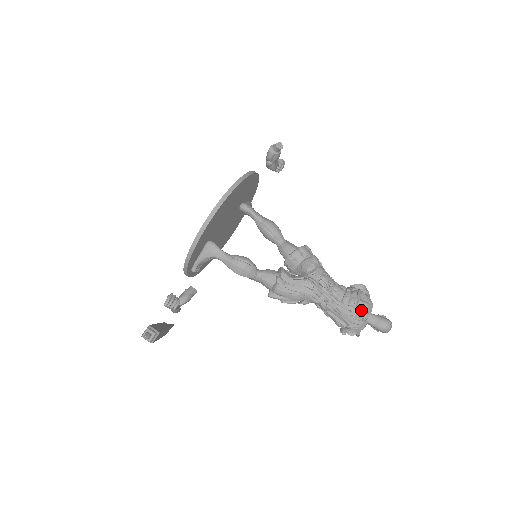
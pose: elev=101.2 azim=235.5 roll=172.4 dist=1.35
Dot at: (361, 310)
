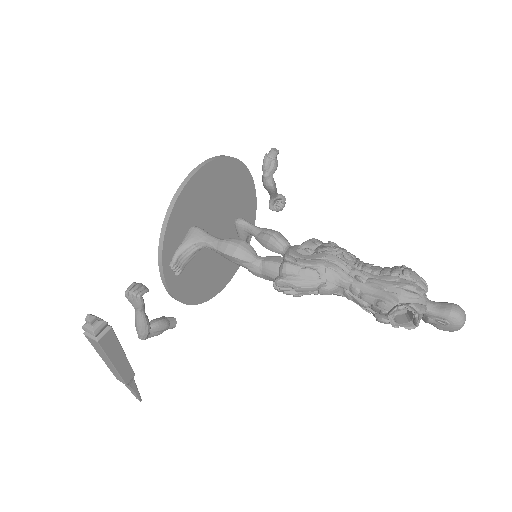
Dot at: (411, 282)
